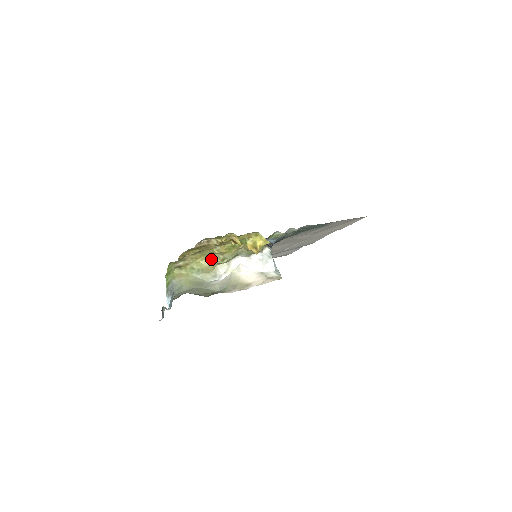
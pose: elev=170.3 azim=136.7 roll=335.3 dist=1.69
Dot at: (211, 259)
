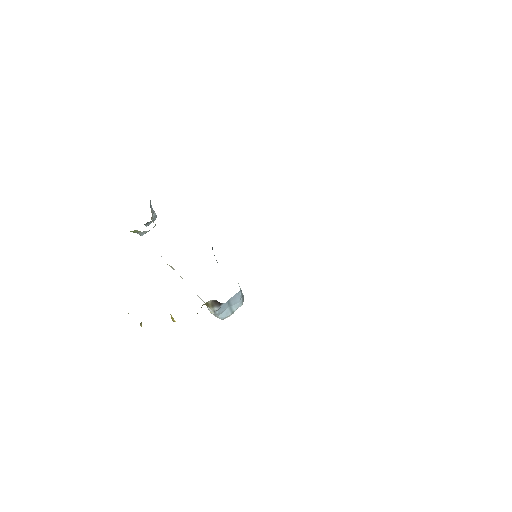
Dot at: occluded
